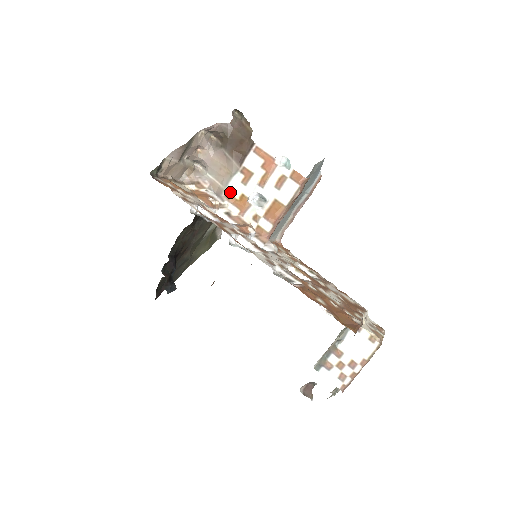
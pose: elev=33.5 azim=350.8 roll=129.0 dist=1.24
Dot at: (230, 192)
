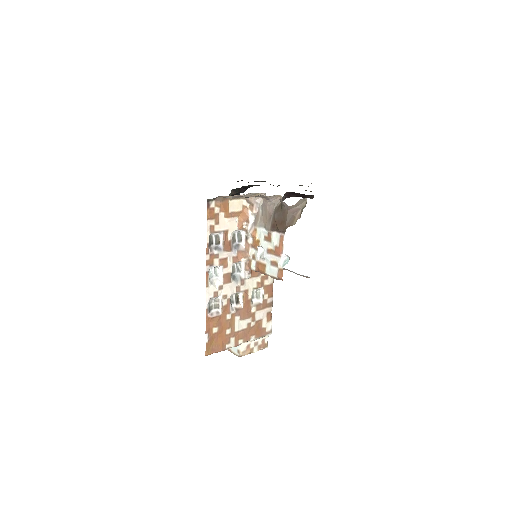
Dot at: (257, 231)
